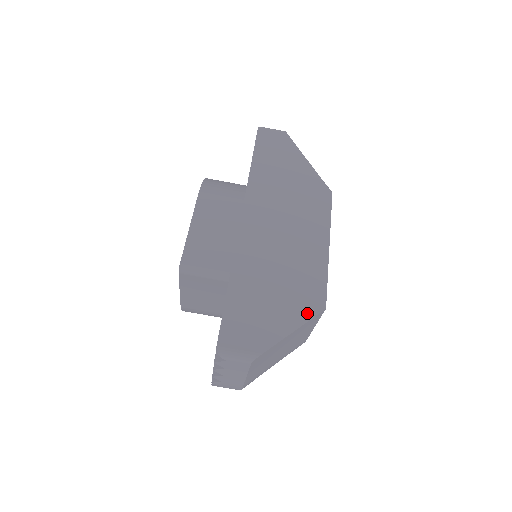
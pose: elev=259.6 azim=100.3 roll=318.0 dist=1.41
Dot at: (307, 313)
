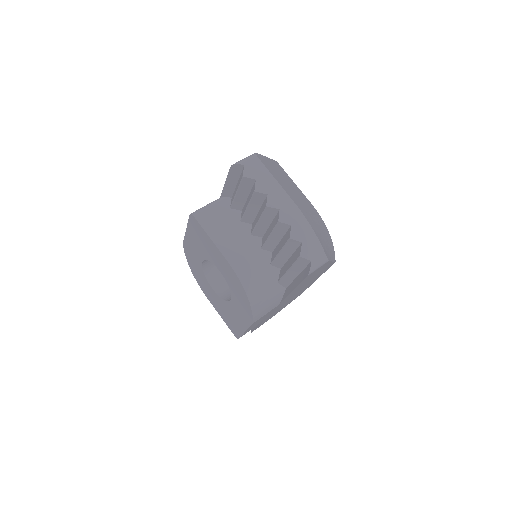
Dot at: occluded
